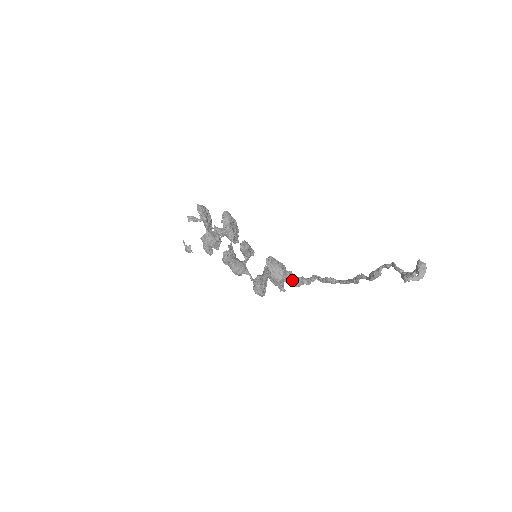
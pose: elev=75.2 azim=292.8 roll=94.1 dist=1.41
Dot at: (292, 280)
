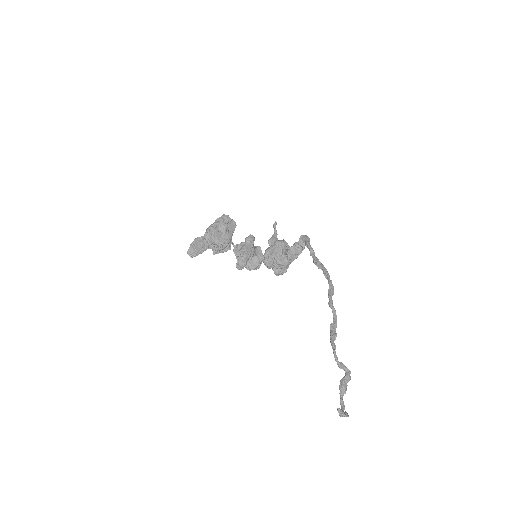
Dot at: (294, 258)
